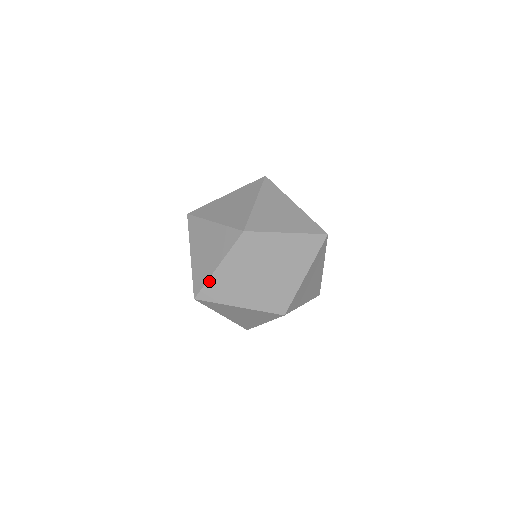
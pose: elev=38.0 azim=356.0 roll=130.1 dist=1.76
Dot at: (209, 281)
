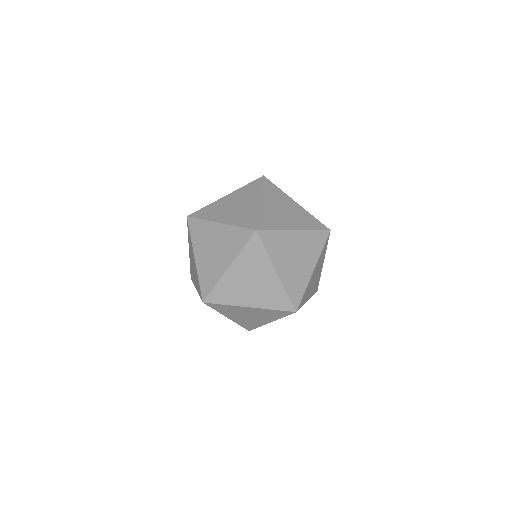
Dot at: (211, 205)
